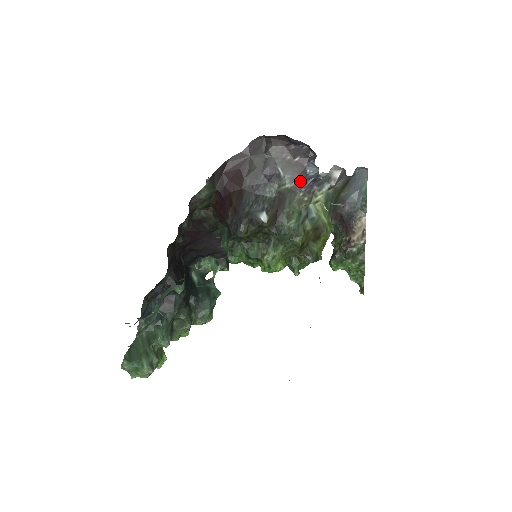
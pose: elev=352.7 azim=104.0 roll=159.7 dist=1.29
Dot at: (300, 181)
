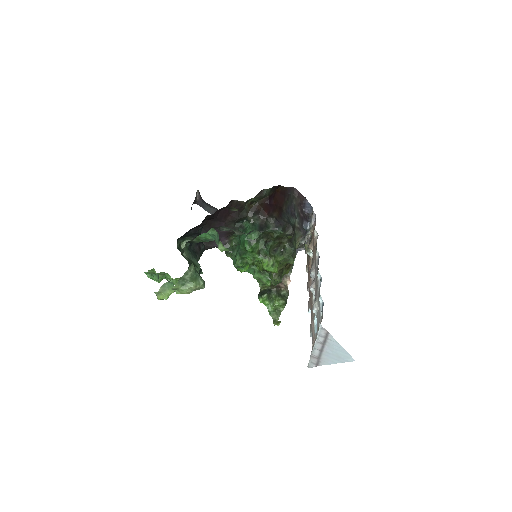
Dot at: (301, 227)
